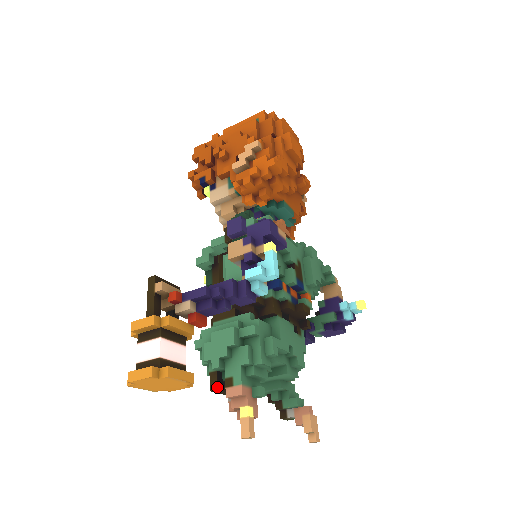
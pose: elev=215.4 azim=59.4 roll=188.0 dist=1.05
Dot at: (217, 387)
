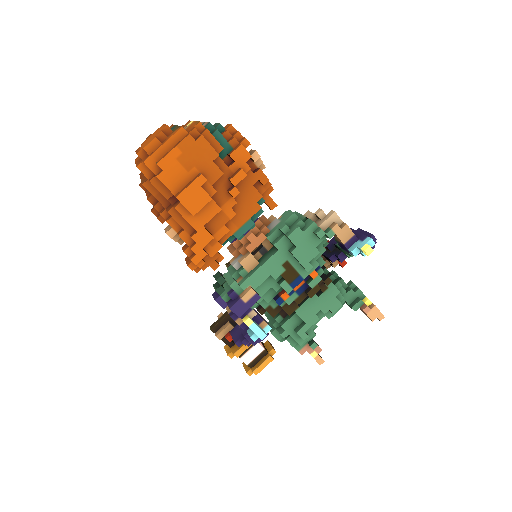
Dot at: occluded
